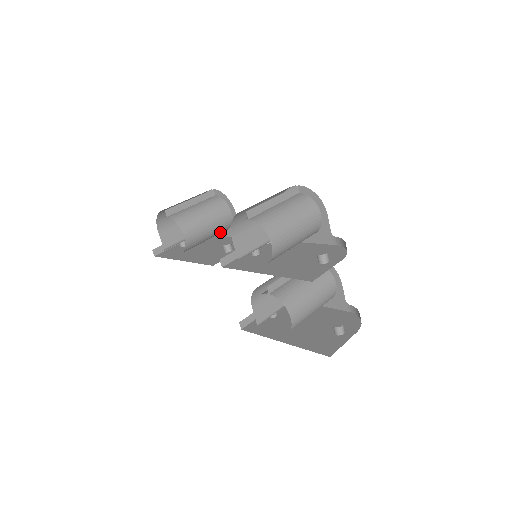
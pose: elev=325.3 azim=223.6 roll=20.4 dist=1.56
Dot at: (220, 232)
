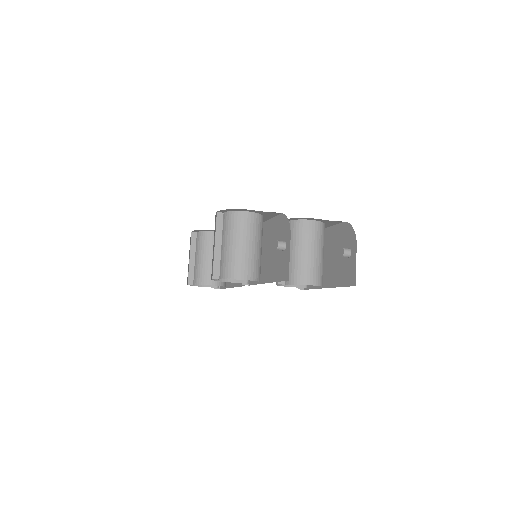
Dot at: occluded
